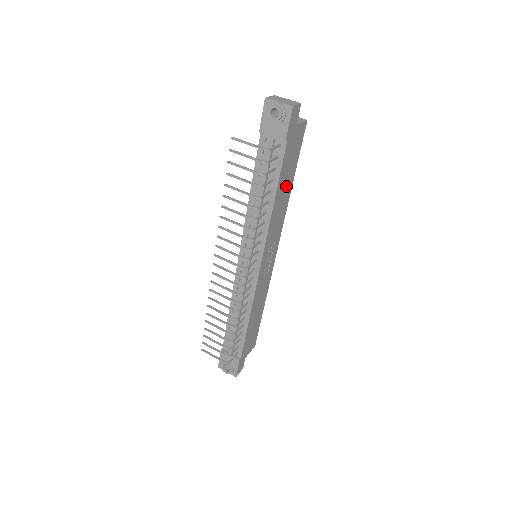
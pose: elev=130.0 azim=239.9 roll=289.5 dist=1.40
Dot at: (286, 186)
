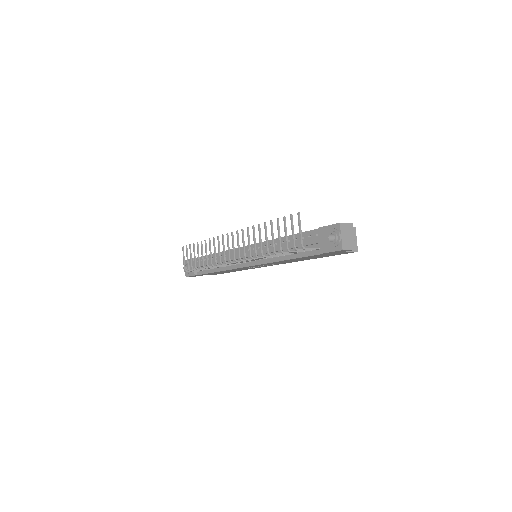
Dot at: (306, 258)
